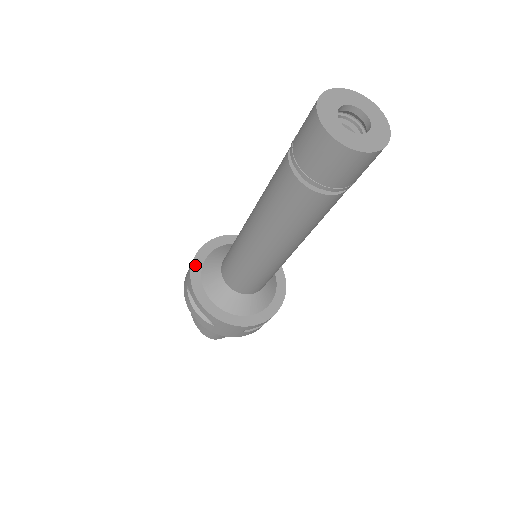
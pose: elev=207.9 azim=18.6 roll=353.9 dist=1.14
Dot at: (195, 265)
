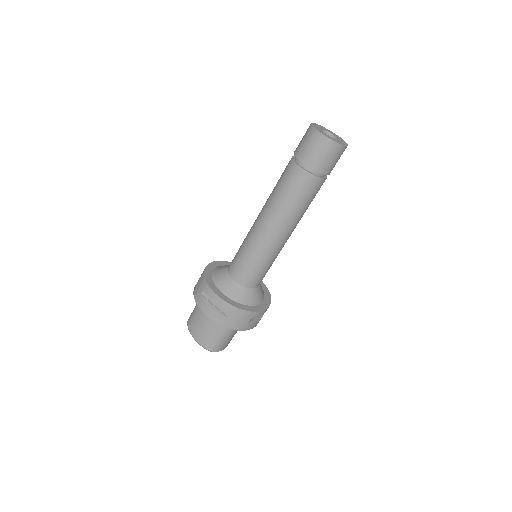
Dot at: (207, 275)
